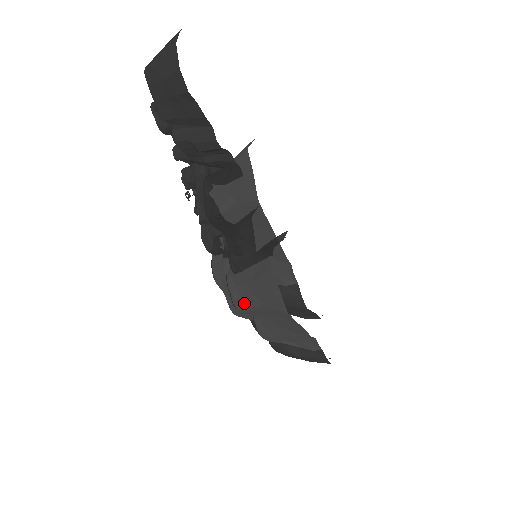
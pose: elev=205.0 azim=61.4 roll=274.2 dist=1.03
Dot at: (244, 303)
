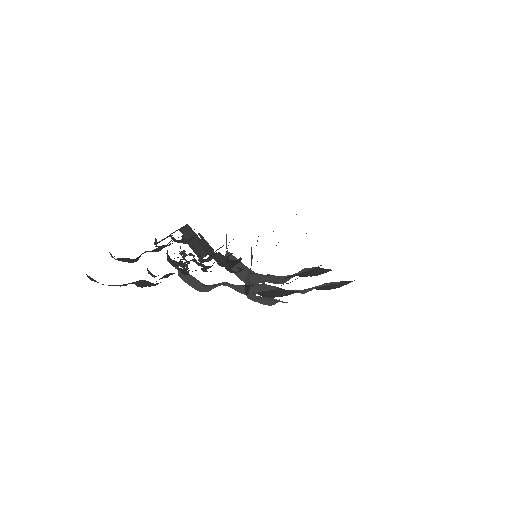
Dot at: (269, 303)
